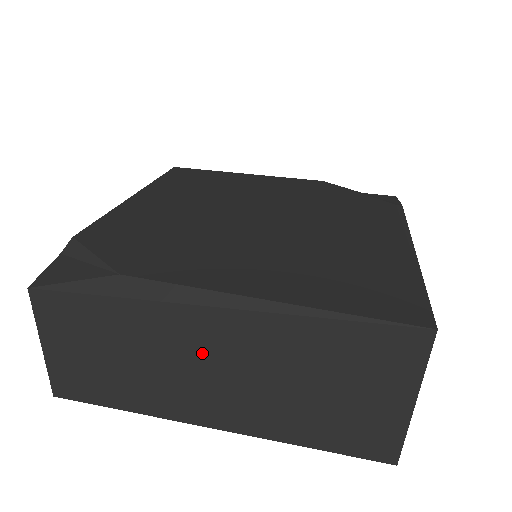
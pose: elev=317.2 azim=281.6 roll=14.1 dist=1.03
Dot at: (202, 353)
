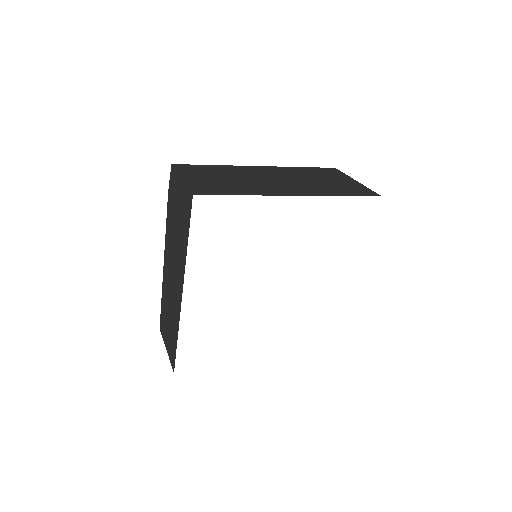
Dot at: (267, 175)
